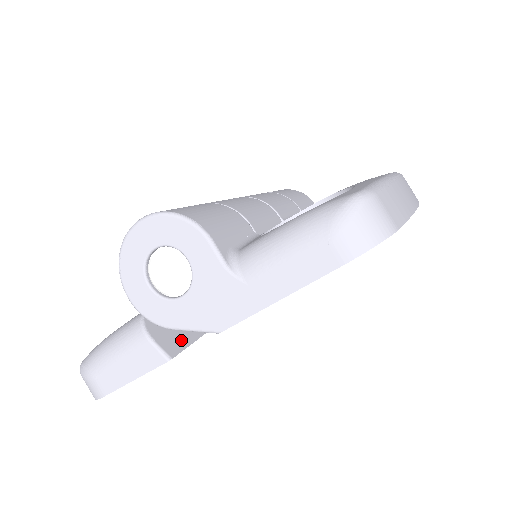
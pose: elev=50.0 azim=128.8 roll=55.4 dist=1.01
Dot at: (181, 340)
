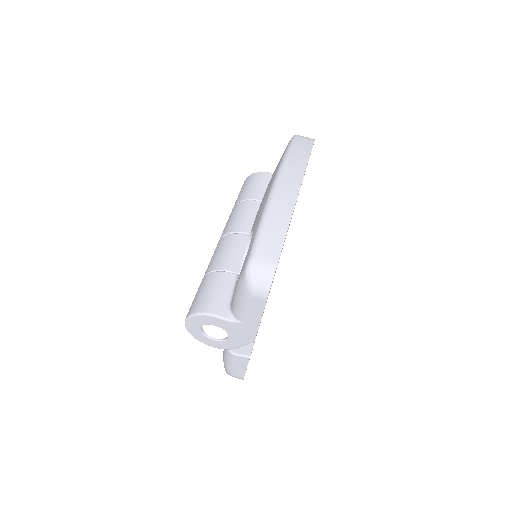
Dot at: occluded
